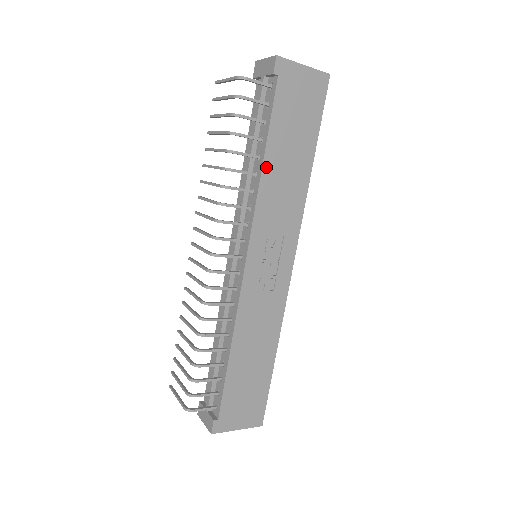
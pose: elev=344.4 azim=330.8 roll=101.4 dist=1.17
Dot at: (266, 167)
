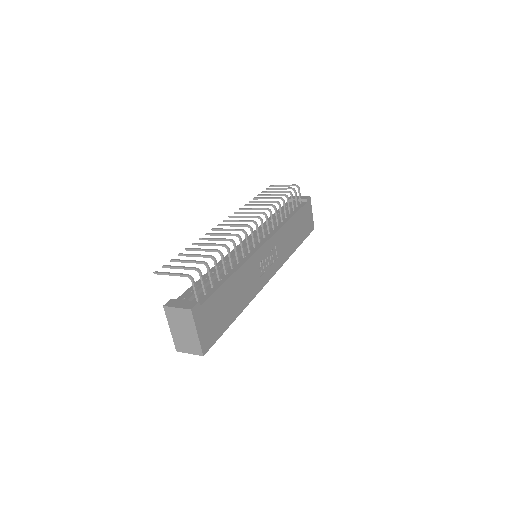
Dot at: (290, 222)
